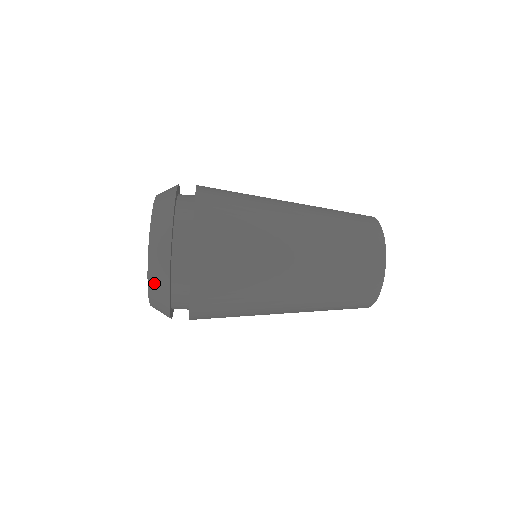
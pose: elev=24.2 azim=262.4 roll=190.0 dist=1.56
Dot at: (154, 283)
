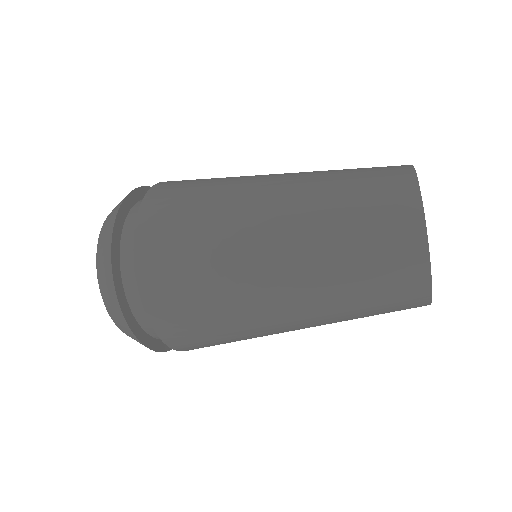
Dot at: occluded
